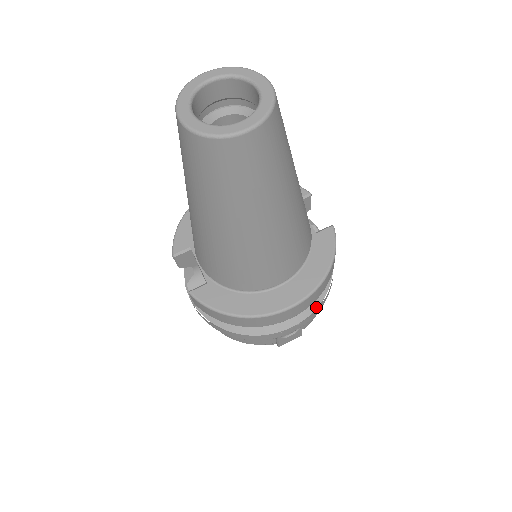
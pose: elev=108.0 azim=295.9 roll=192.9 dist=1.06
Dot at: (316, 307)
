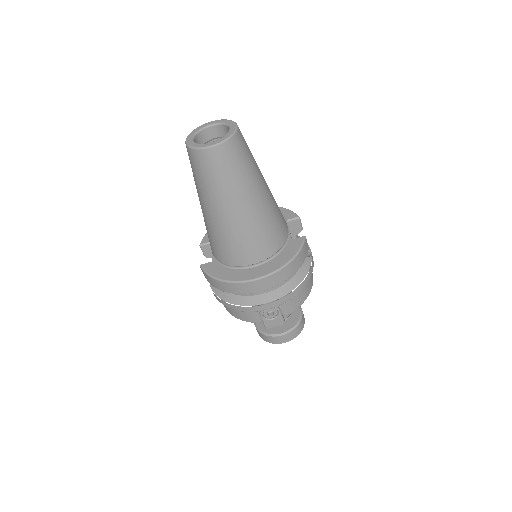
Dot at: (286, 293)
